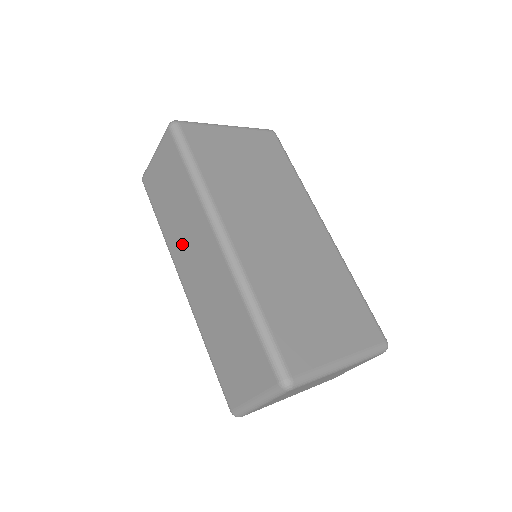
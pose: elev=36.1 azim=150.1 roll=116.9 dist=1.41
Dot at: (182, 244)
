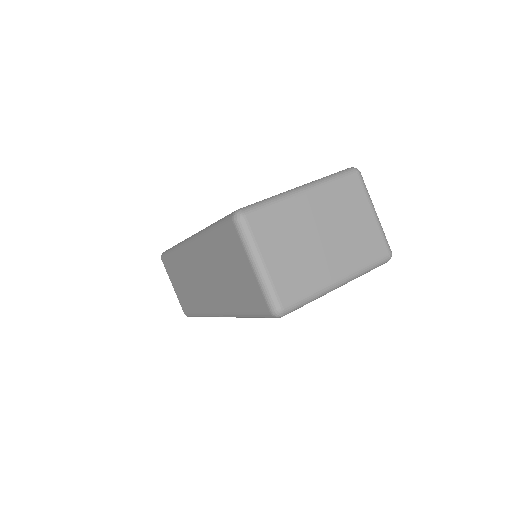
Dot at: (199, 292)
